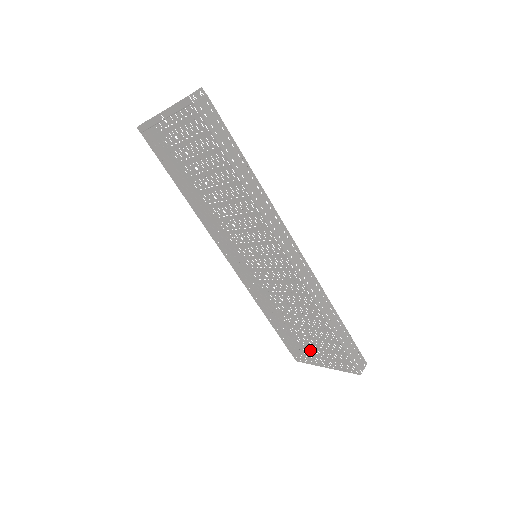
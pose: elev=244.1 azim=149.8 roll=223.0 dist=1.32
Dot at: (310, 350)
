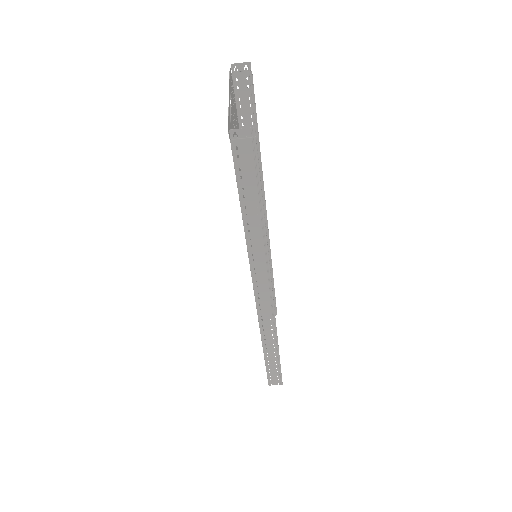
Dot at: occluded
